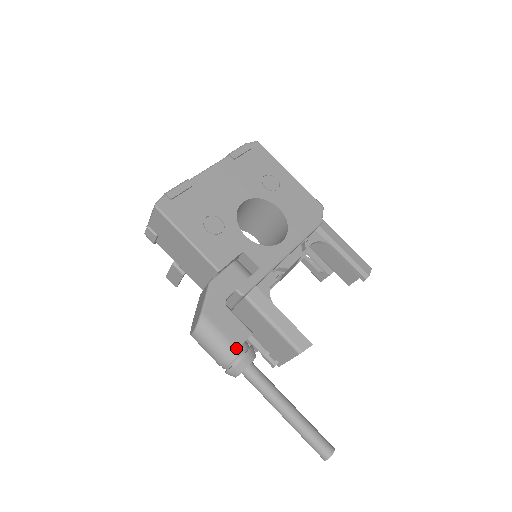
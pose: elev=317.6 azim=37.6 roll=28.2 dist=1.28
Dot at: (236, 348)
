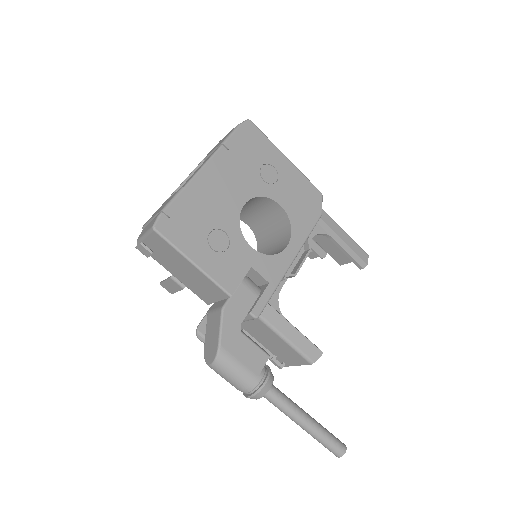
Dot at: (256, 376)
